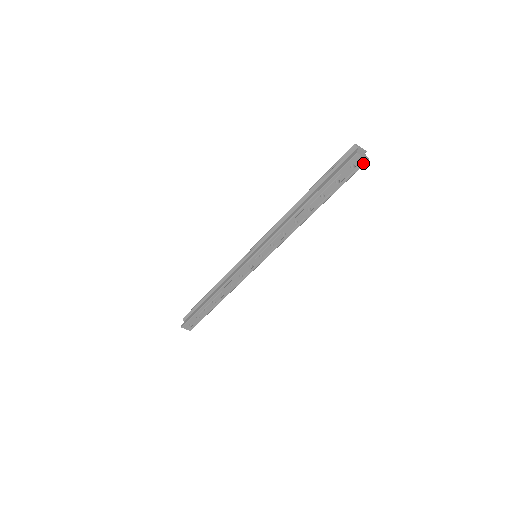
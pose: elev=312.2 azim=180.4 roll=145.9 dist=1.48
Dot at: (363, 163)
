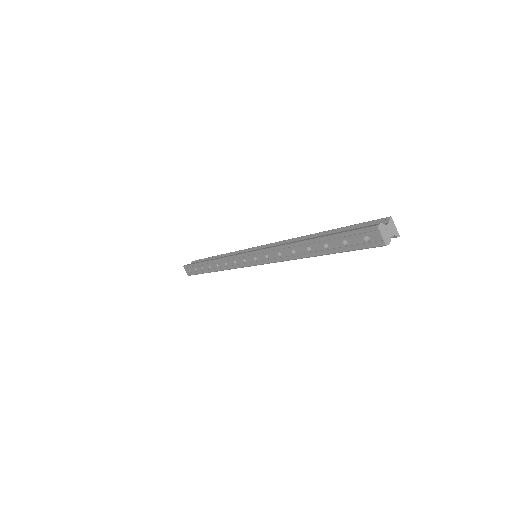
Dot at: (379, 244)
